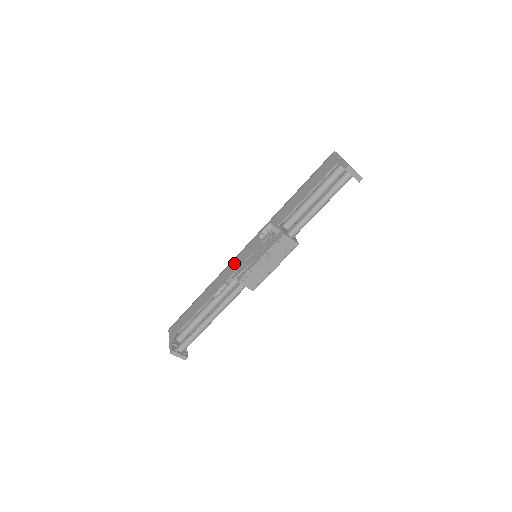
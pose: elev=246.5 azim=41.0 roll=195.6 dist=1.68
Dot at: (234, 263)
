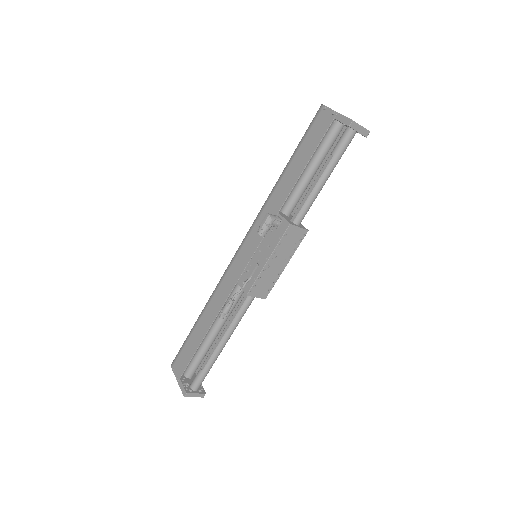
Dot at: (231, 271)
